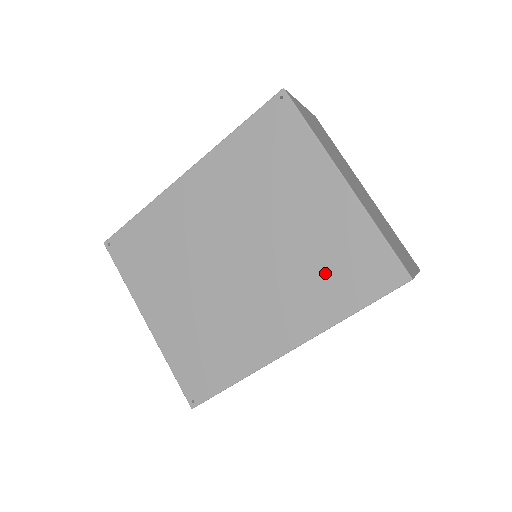
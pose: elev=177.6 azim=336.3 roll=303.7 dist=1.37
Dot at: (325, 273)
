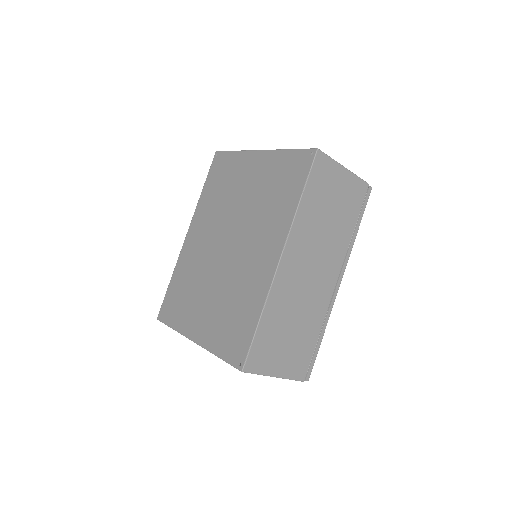
Dot at: (274, 197)
